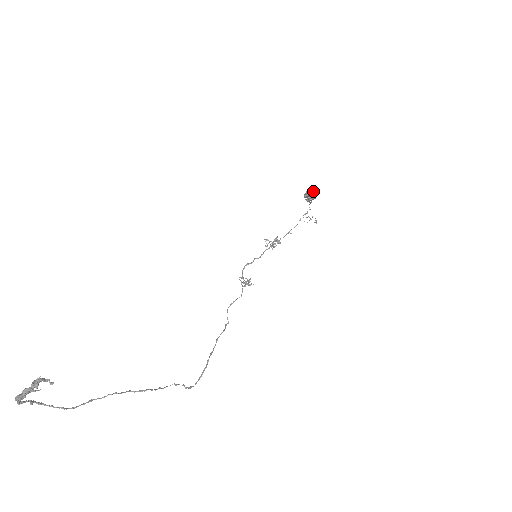
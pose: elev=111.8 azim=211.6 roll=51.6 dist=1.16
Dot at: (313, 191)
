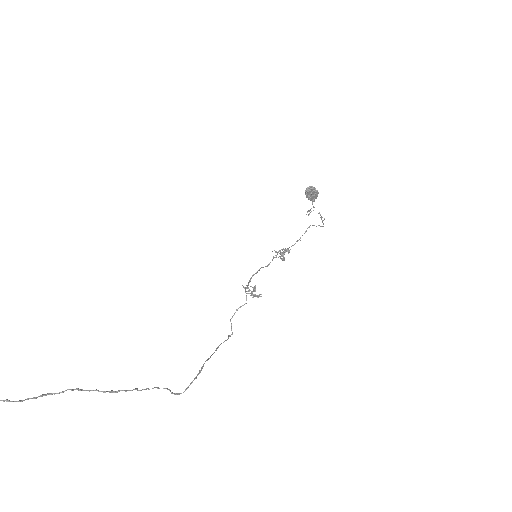
Dot at: (313, 187)
